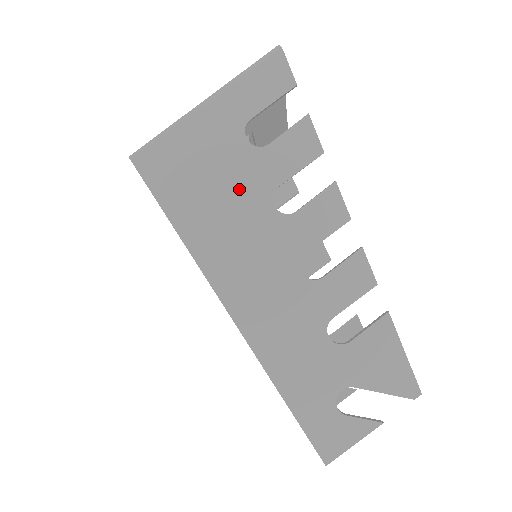
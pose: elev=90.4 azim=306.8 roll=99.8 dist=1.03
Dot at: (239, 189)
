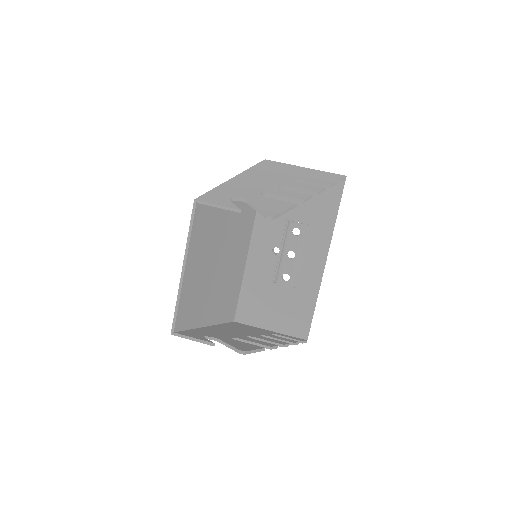
Dot at: (288, 173)
